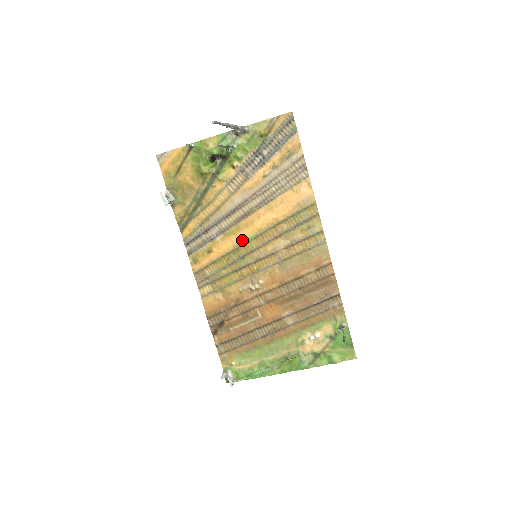
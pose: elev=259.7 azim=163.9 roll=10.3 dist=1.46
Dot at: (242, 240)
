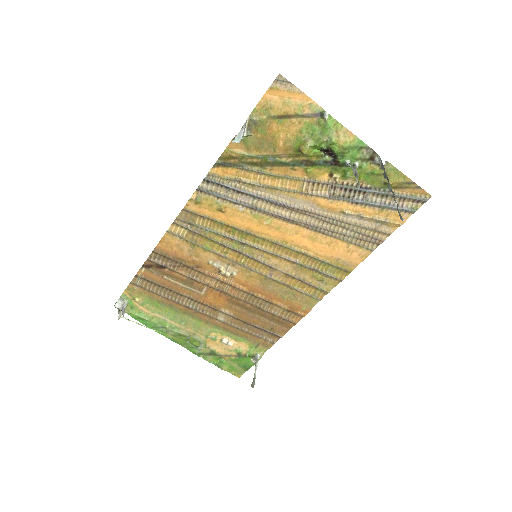
Dot at: (260, 232)
